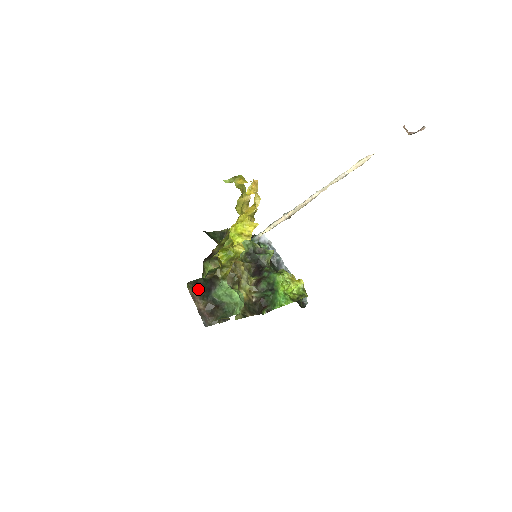
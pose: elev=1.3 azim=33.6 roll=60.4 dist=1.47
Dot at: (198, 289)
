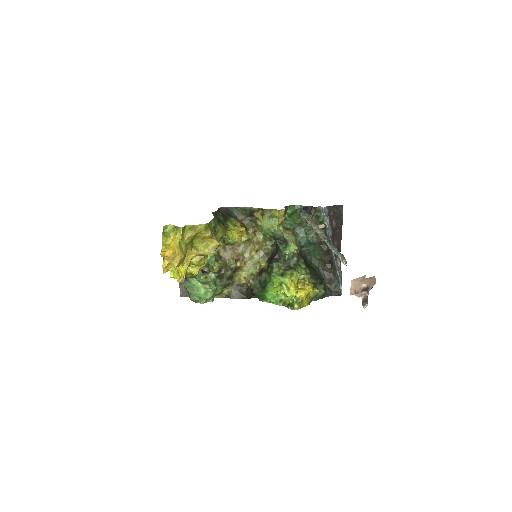
Dot at: occluded
